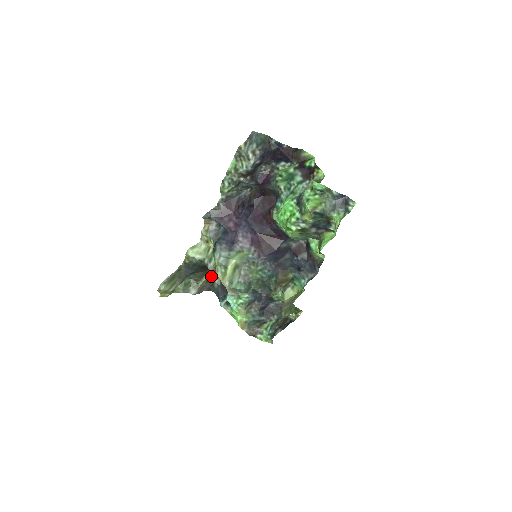
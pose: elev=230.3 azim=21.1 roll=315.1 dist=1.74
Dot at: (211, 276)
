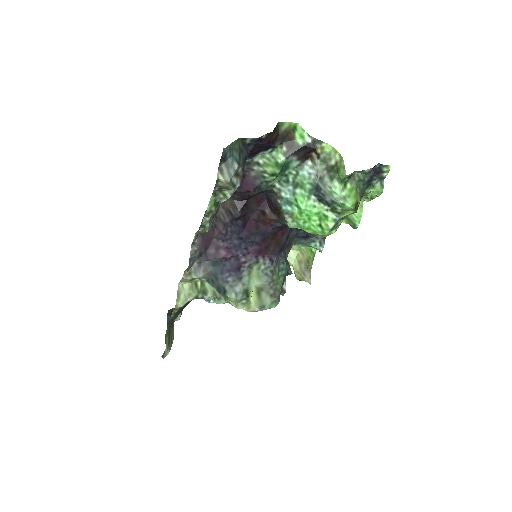
Dot at: occluded
